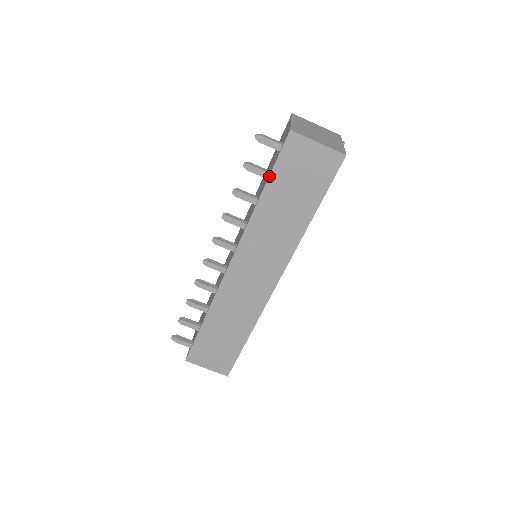
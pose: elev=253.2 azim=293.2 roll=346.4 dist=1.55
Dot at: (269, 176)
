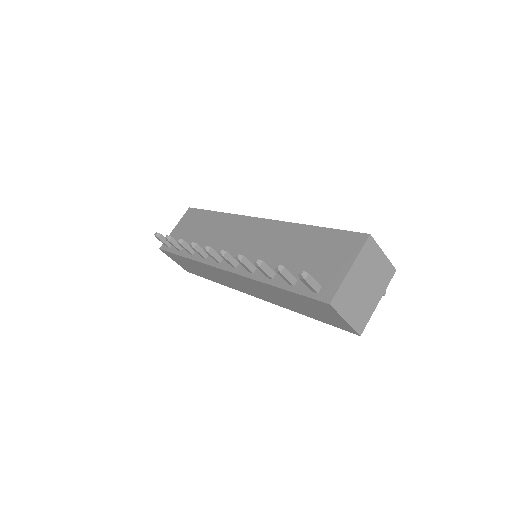
Dot at: (290, 291)
